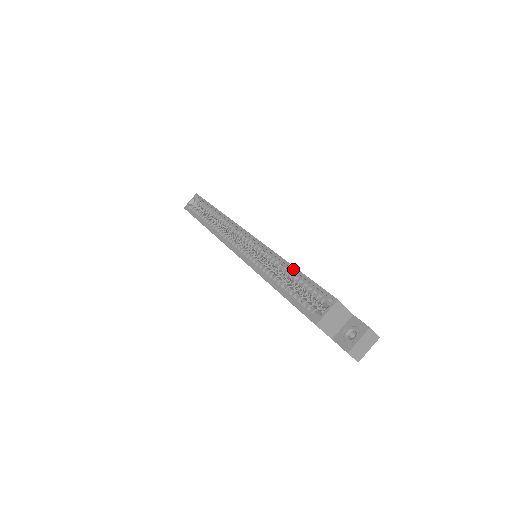
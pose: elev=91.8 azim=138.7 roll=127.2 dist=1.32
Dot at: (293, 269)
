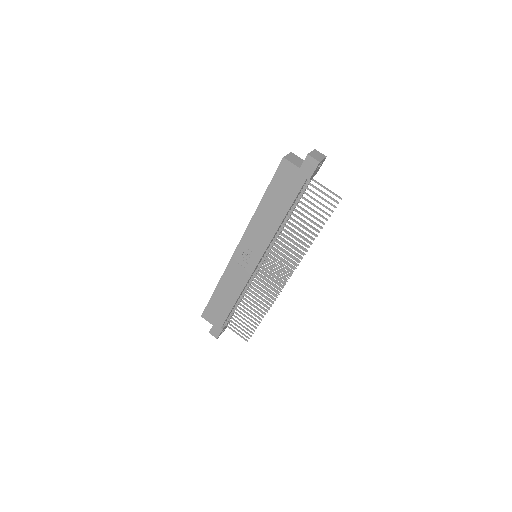
Dot at: occluded
